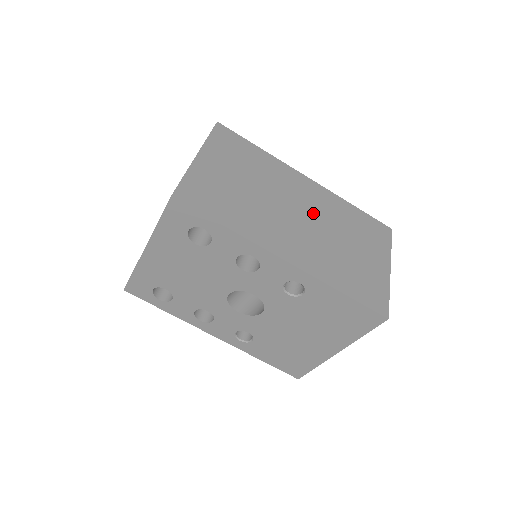
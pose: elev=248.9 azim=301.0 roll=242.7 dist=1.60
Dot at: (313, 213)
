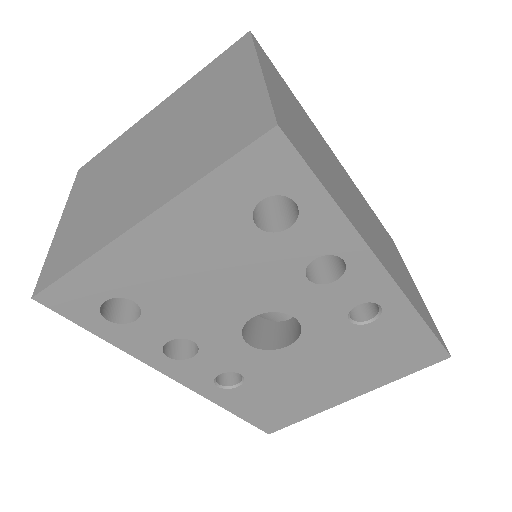
Dot at: (361, 205)
